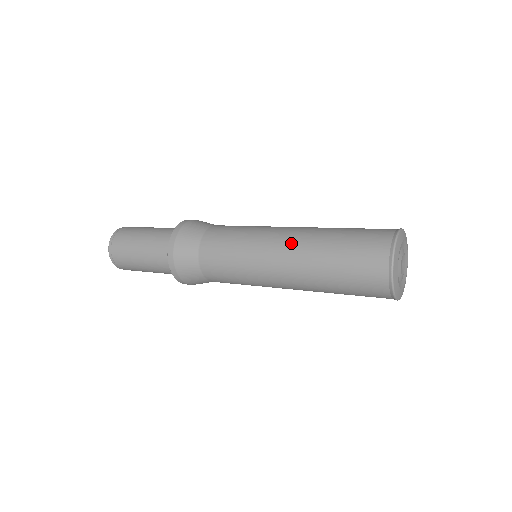
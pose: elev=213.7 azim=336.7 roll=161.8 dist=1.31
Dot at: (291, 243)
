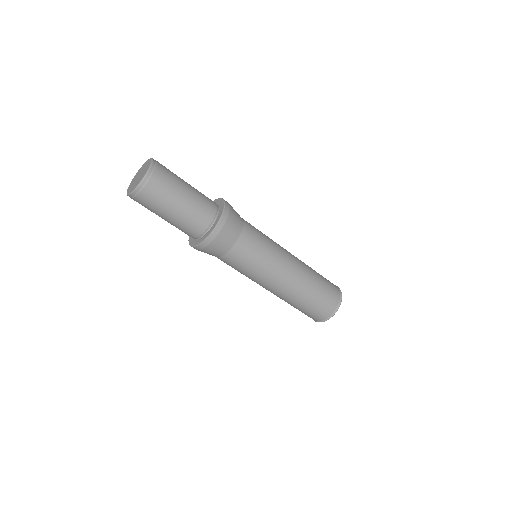
Dot at: (295, 277)
